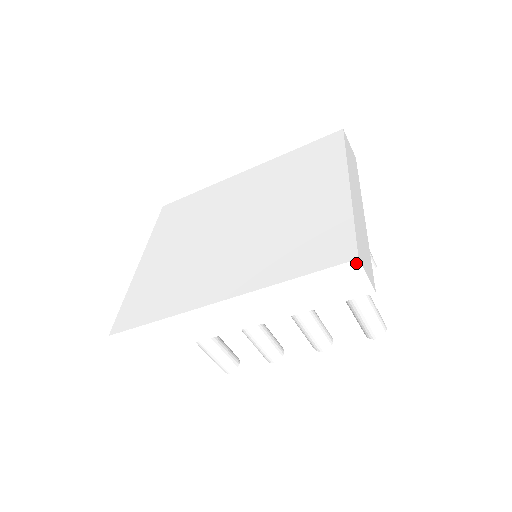
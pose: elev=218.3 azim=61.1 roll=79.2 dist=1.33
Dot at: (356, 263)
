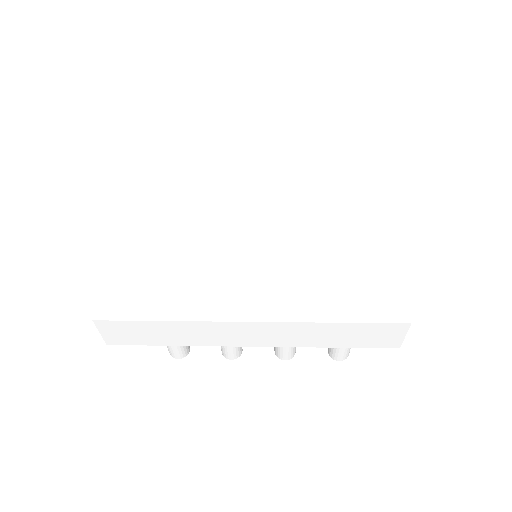
Dot at: (406, 325)
